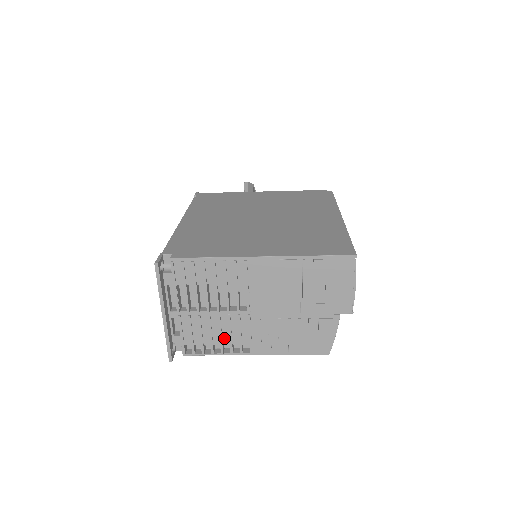
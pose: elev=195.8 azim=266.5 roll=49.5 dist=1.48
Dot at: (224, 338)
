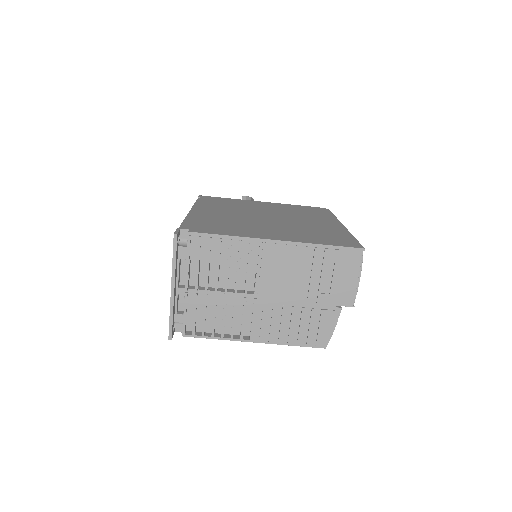
Dot at: (227, 321)
